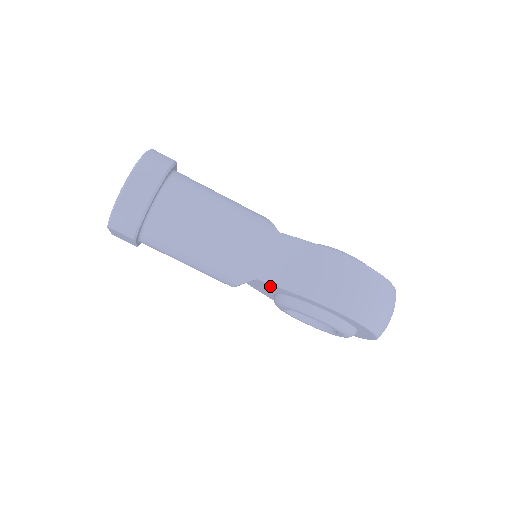
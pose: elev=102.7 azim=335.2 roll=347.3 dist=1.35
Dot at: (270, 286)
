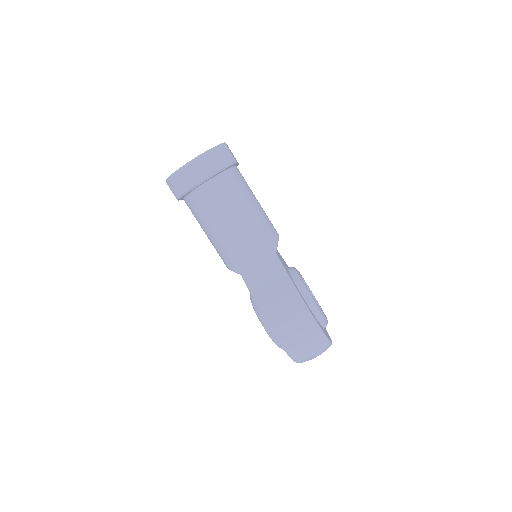
Dot at: occluded
